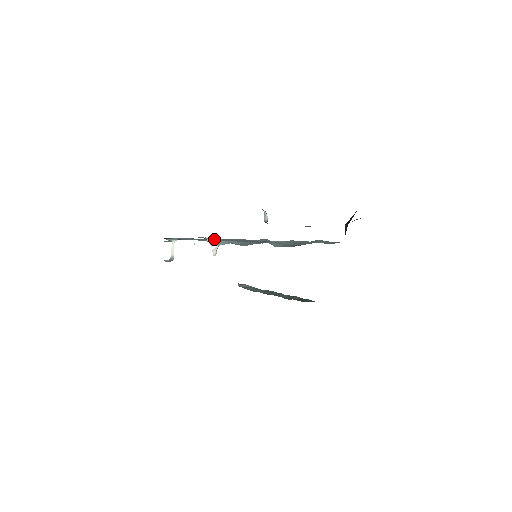
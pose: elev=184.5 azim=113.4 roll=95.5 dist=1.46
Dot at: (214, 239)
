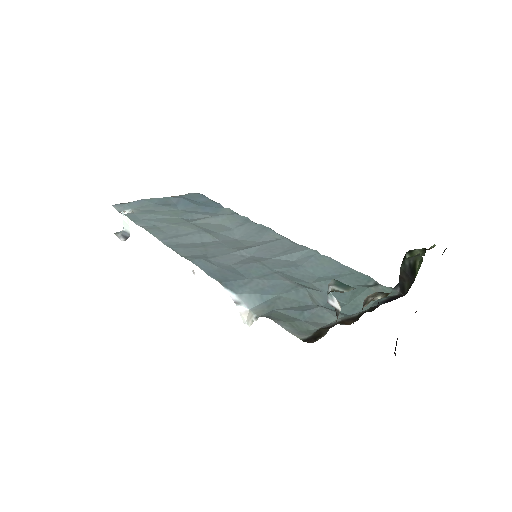
Dot at: (234, 288)
